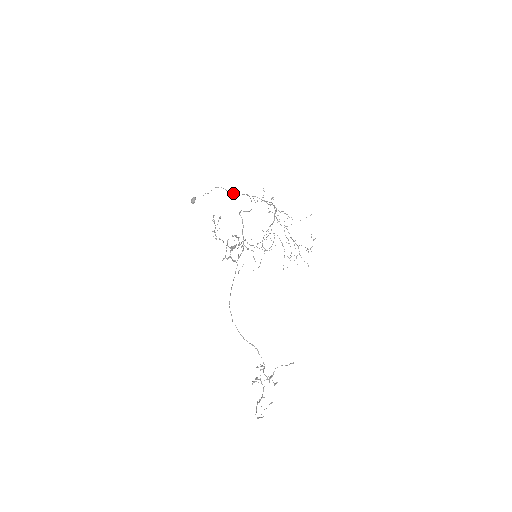
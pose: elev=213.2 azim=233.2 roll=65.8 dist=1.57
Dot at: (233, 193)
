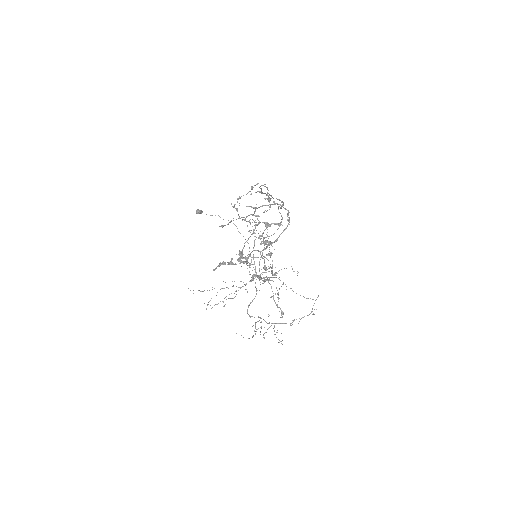
Dot at: (243, 236)
